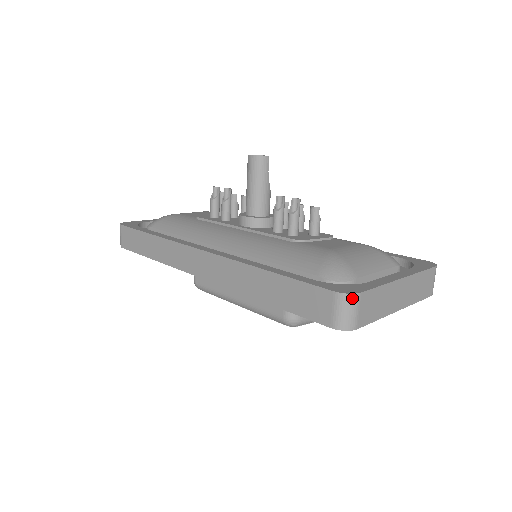
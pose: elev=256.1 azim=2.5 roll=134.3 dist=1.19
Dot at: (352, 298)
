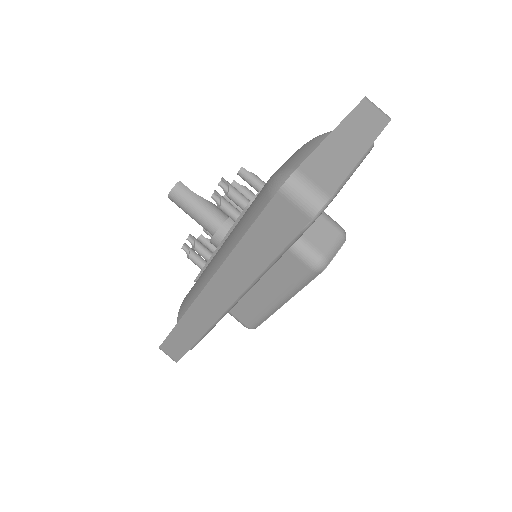
Dot at: (294, 179)
